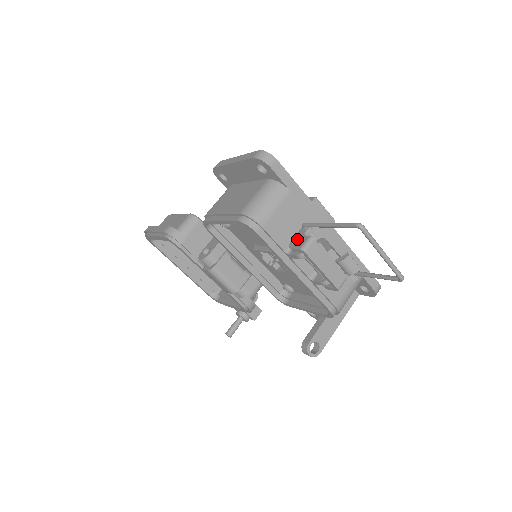
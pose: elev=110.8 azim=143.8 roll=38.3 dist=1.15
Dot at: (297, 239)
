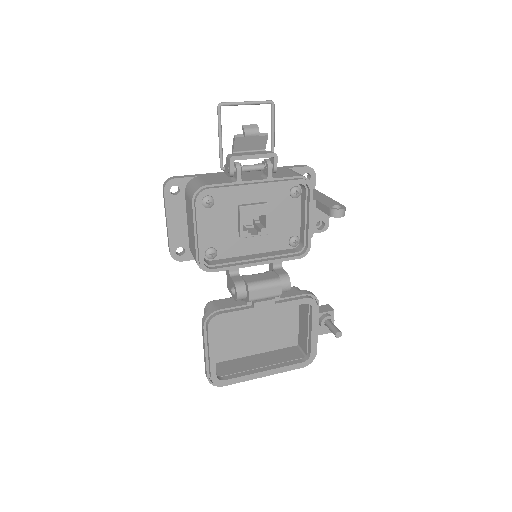
Dot at: (228, 171)
